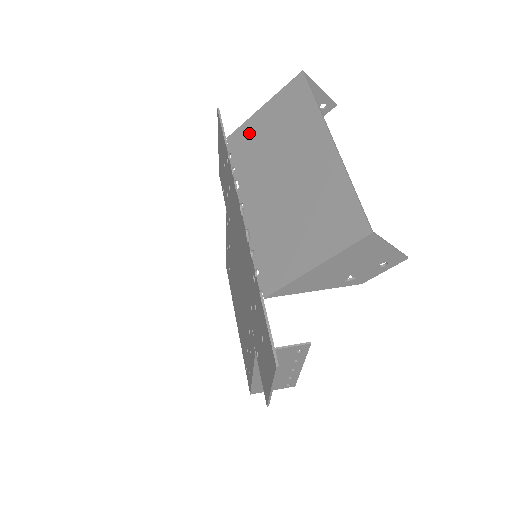
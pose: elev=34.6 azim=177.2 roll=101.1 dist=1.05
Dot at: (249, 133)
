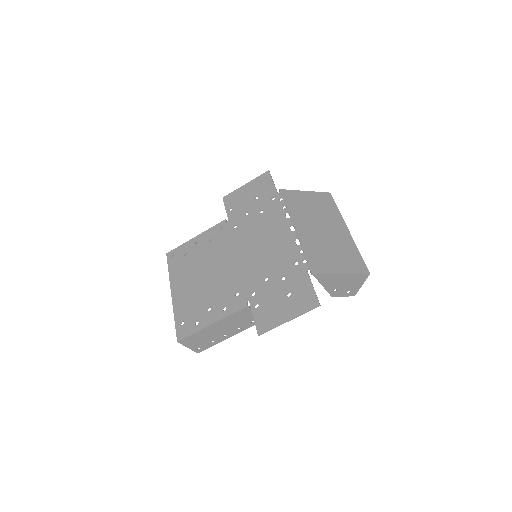
Dot at: (297, 197)
